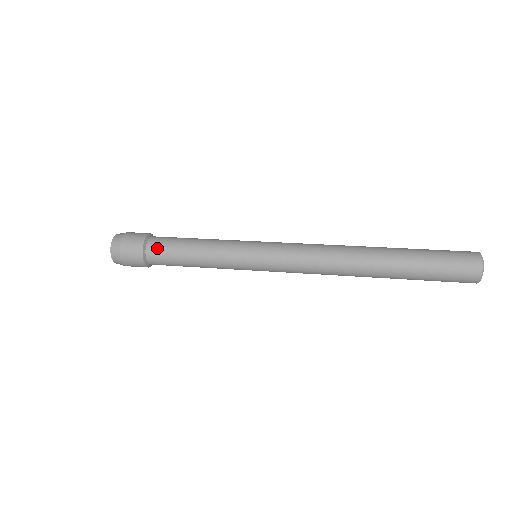
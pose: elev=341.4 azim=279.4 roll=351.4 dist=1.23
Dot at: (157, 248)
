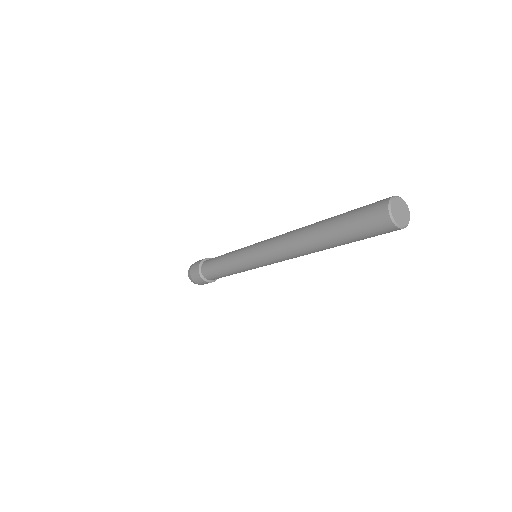
Dot at: (205, 266)
